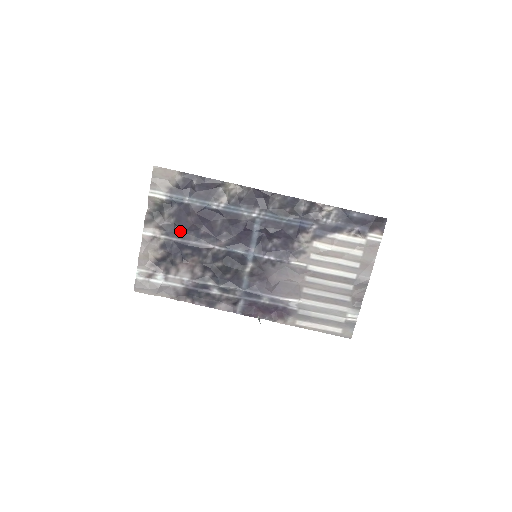
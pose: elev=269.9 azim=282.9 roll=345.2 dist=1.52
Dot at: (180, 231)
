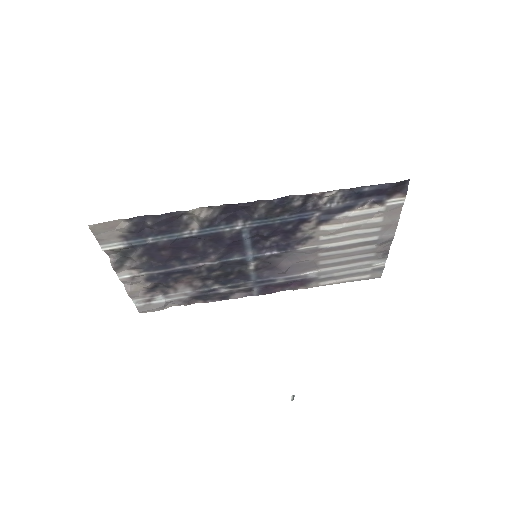
Dot at: (159, 264)
